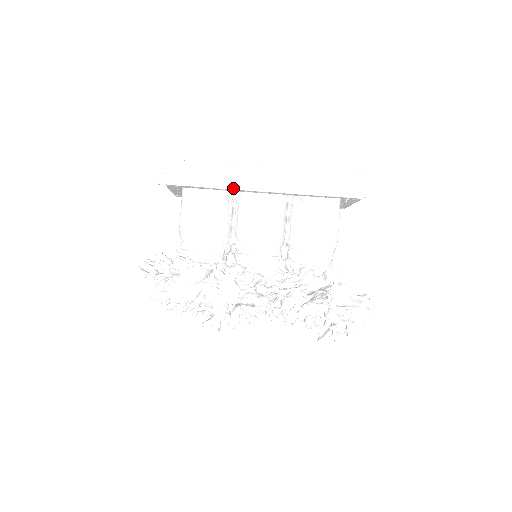
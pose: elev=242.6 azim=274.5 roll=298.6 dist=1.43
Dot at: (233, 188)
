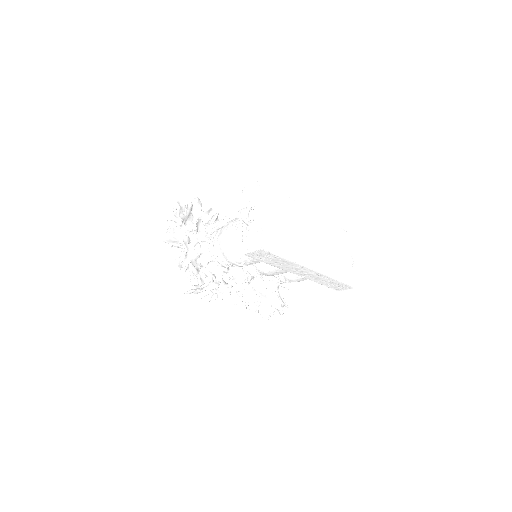
Dot at: (282, 269)
